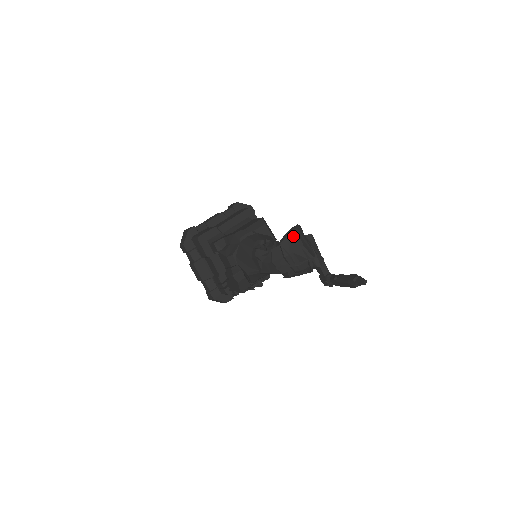
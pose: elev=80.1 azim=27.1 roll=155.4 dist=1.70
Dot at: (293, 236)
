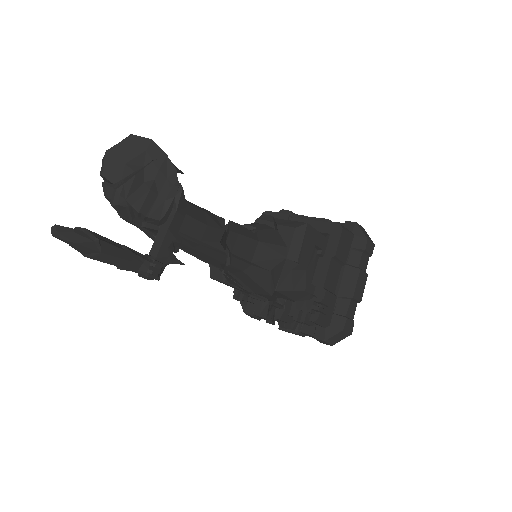
Dot at: (123, 140)
